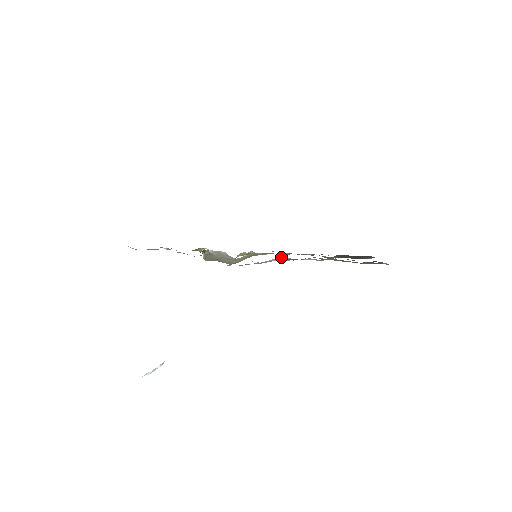
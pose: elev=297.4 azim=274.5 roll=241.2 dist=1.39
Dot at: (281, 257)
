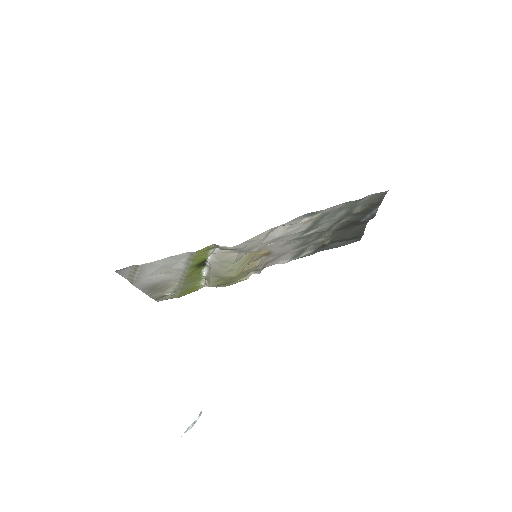
Dot at: (278, 228)
